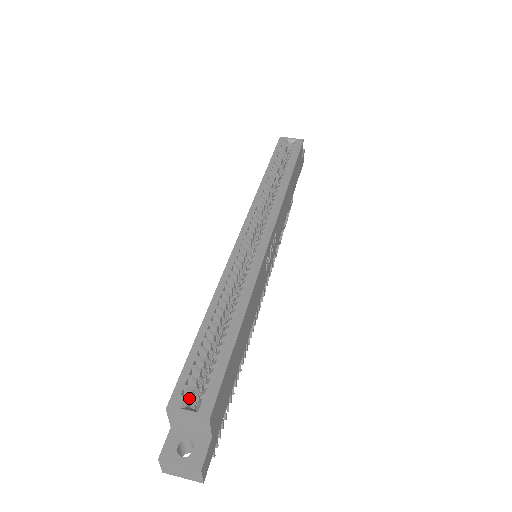
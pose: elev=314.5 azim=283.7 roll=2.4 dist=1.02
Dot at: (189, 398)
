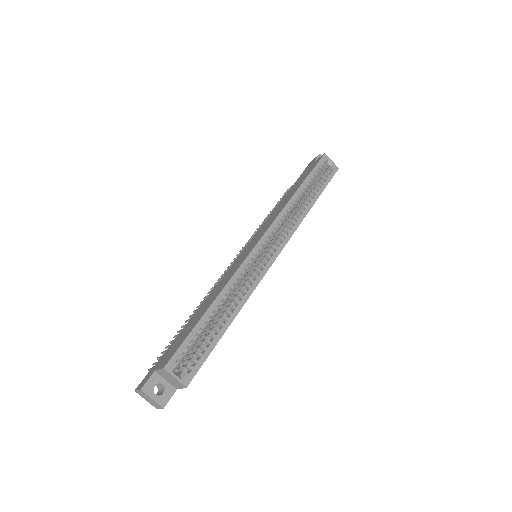
Dot at: (176, 361)
